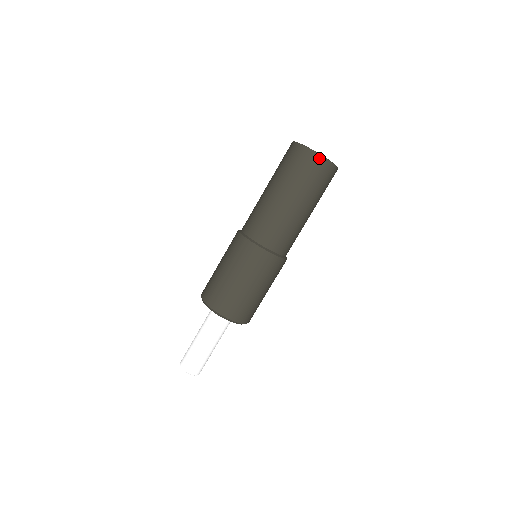
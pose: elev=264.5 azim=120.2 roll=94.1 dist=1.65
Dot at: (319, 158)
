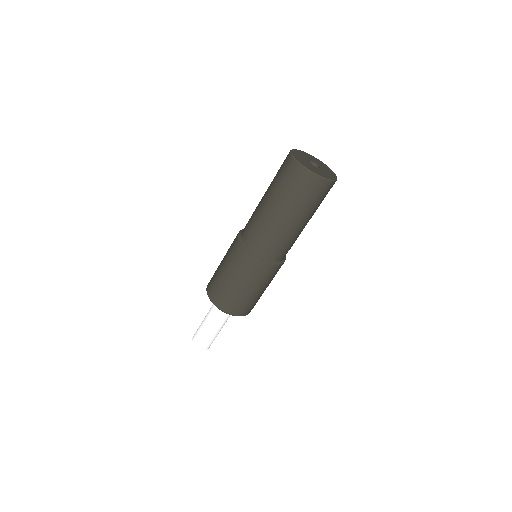
Dot at: (292, 161)
